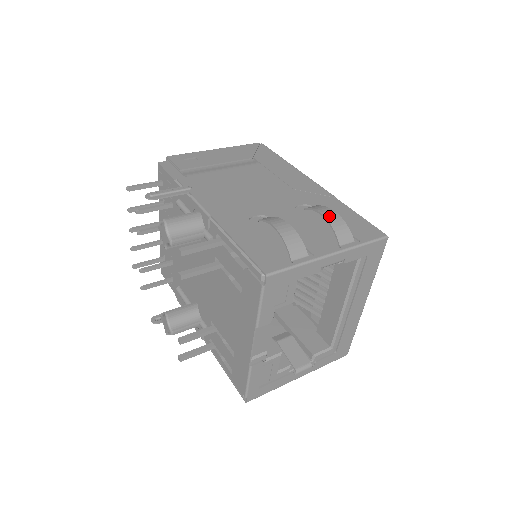
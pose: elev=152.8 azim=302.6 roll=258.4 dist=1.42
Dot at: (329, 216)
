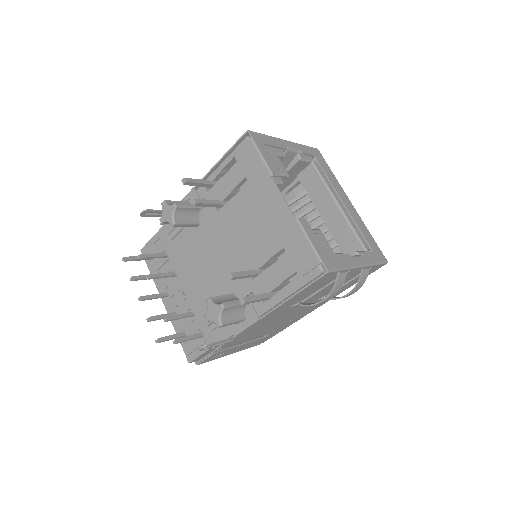
Dot at: occluded
